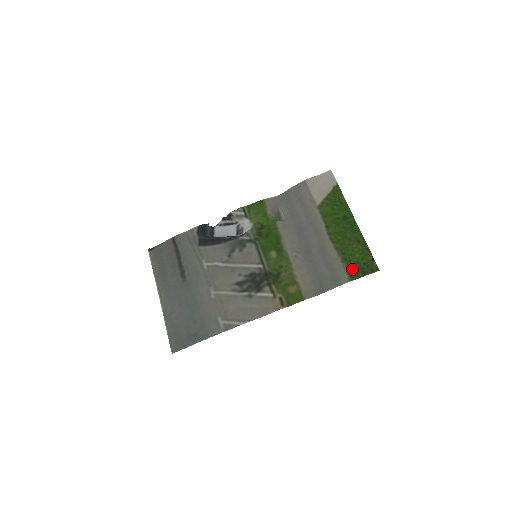
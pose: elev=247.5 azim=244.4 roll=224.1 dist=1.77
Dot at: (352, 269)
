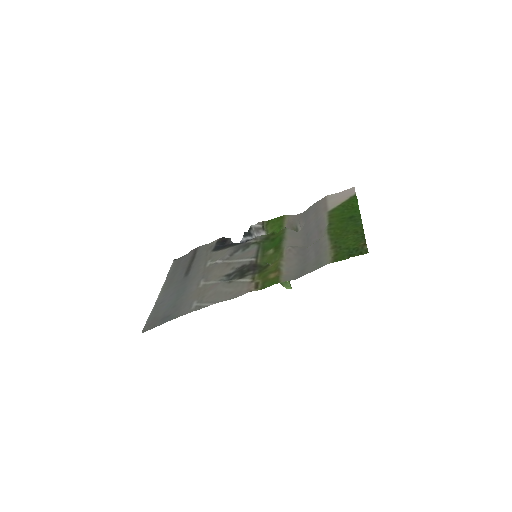
Dot at: (339, 253)
